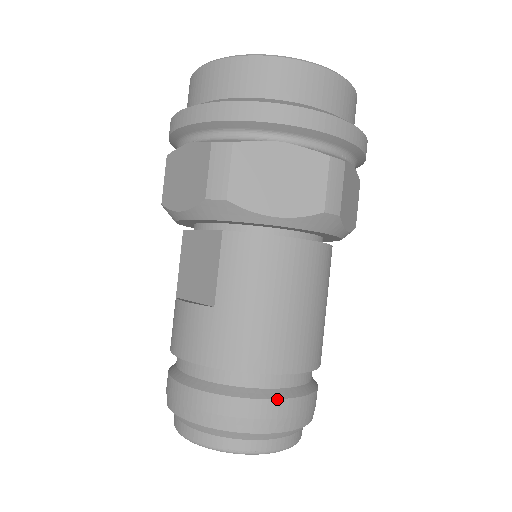
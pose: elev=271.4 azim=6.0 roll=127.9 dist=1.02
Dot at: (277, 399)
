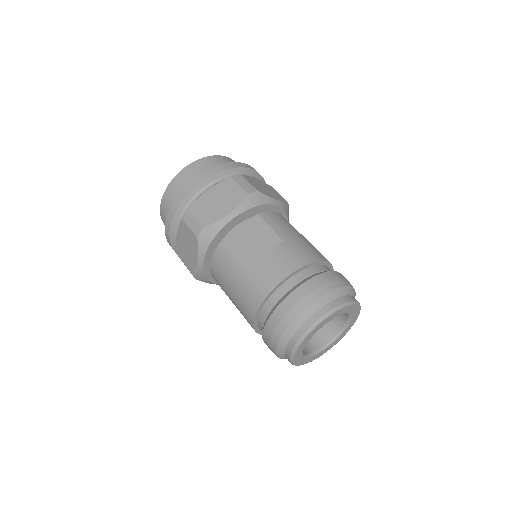
Dot at: (341, 274)
